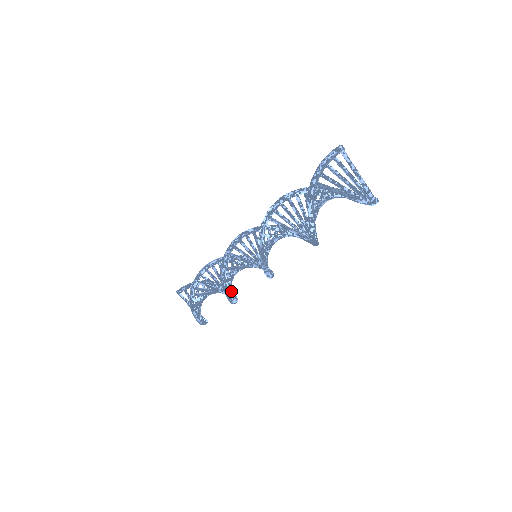
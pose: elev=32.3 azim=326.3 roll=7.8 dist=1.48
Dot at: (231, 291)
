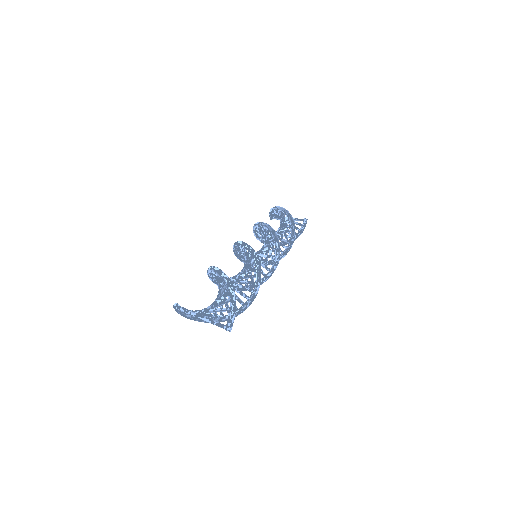
Dot at: (289, 220)
